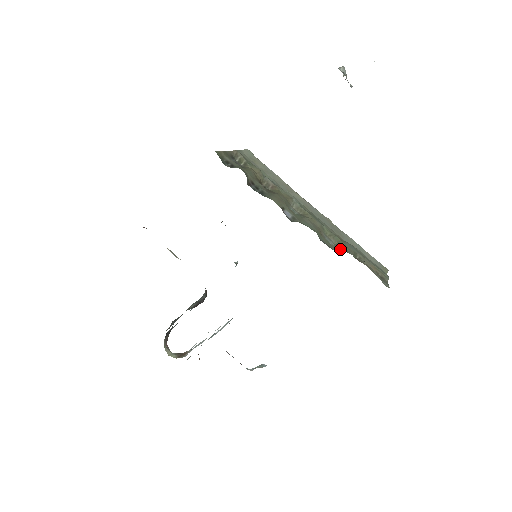
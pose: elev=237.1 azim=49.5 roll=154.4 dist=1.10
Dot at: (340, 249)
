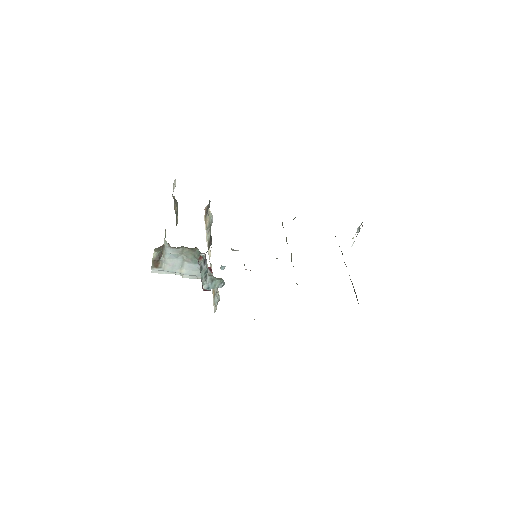
Dot at: occluded
